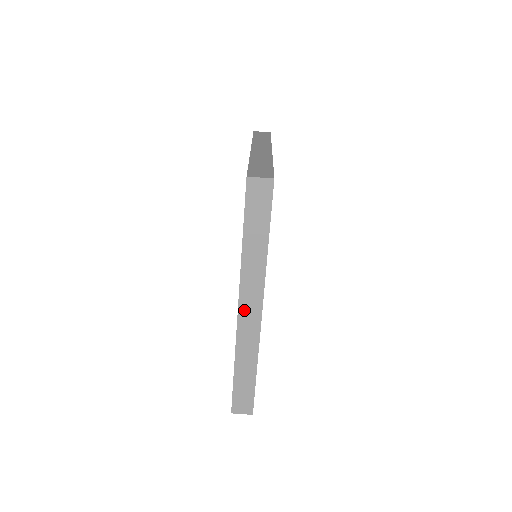
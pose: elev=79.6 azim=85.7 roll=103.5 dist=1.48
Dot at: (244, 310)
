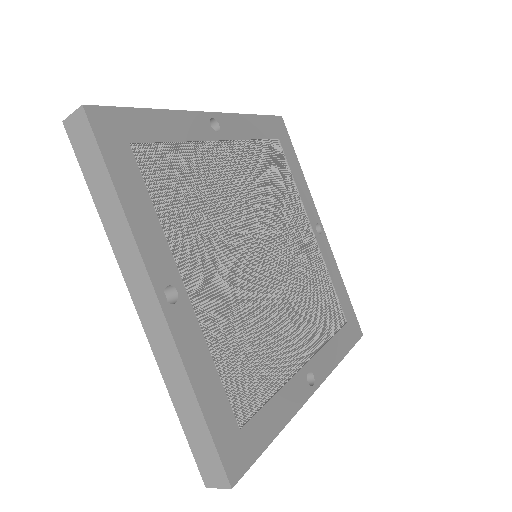
Dot at: occluded
